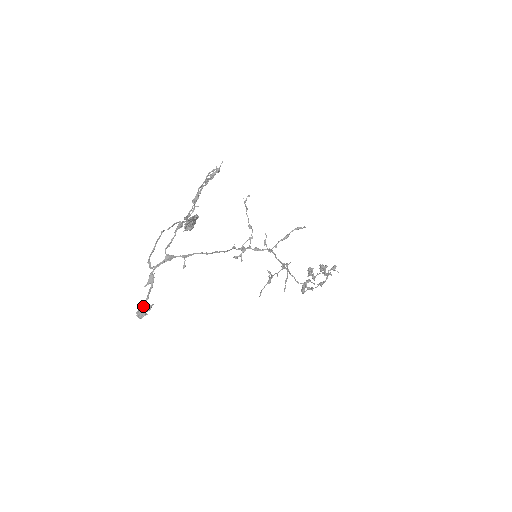
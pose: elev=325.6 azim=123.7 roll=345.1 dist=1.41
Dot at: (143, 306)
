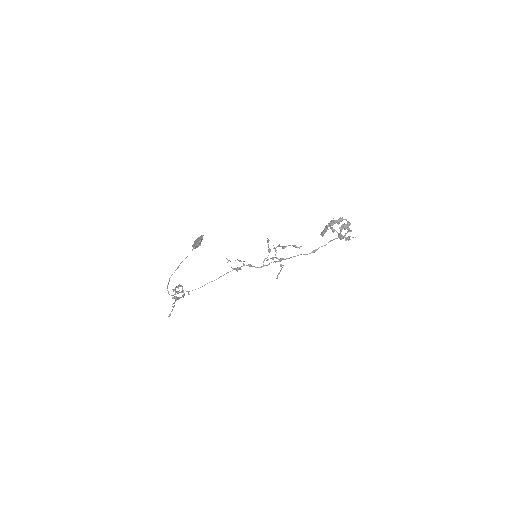
Dot at: (174, 297)
